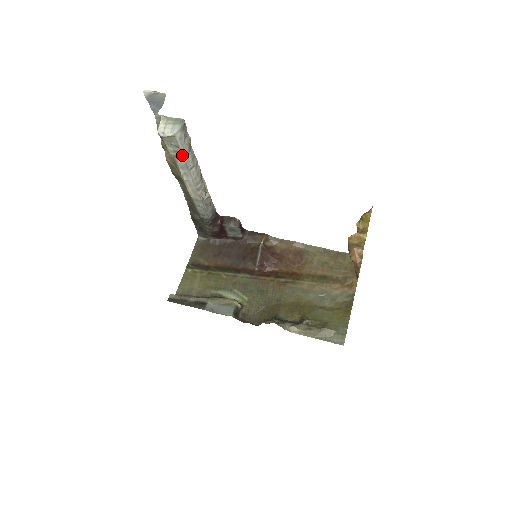
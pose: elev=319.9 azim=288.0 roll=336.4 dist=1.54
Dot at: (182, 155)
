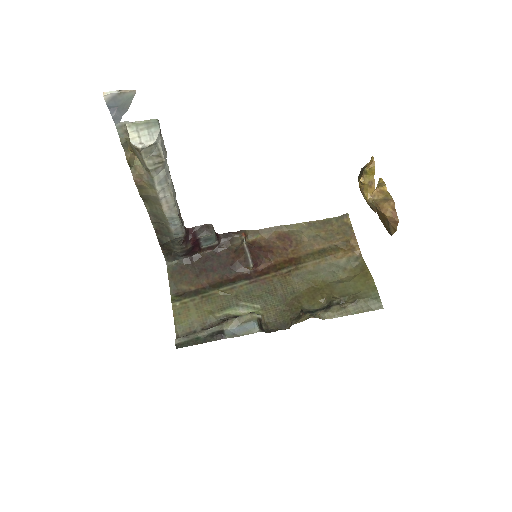
Dot at: (162, 166)
